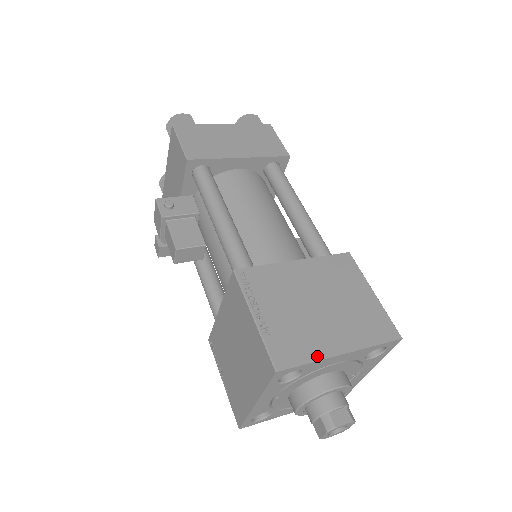
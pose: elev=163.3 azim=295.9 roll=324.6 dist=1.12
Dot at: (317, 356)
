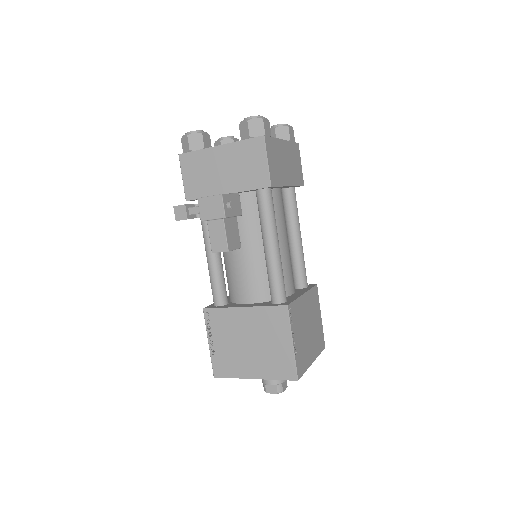
Dot at: (307, 366)
